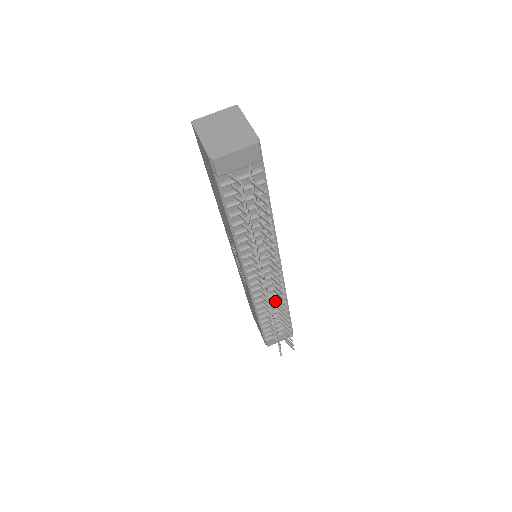
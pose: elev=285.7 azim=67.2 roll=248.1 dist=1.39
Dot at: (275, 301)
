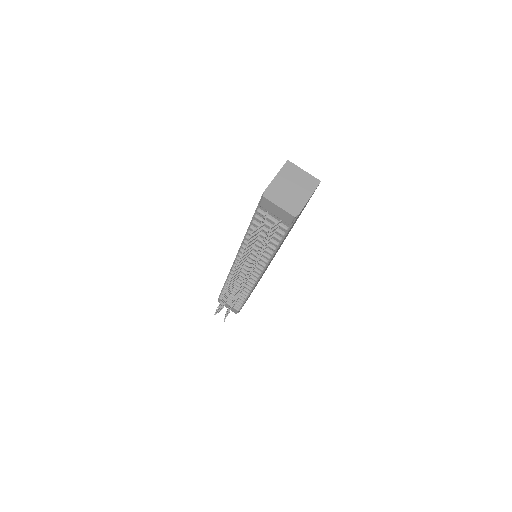
Dot at: occluded
